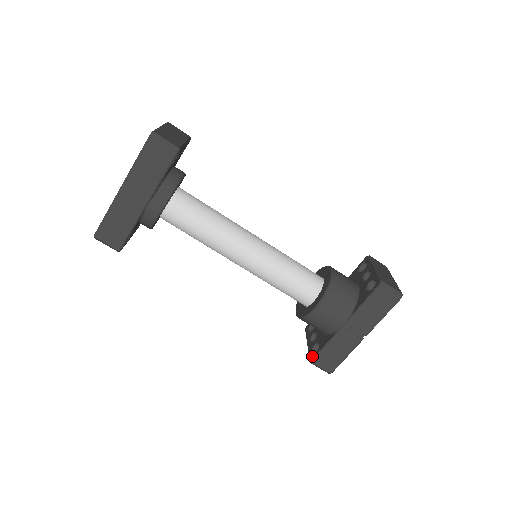
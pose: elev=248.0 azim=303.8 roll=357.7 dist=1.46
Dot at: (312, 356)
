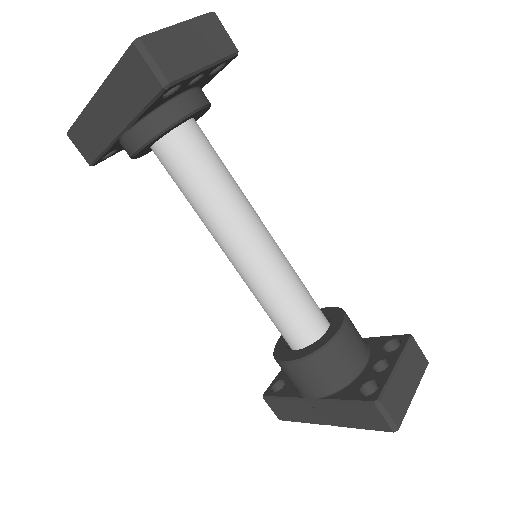
Dot at: (268, 392)
